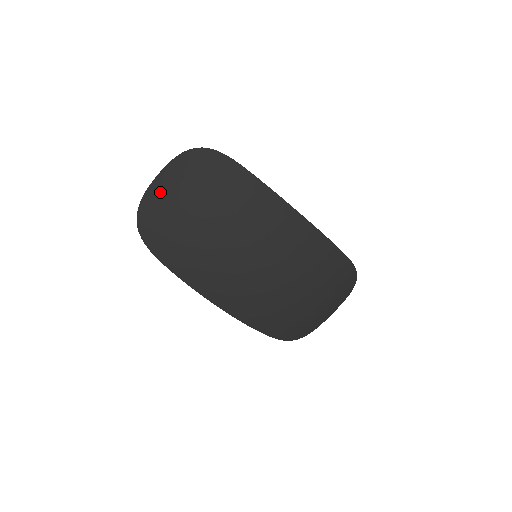
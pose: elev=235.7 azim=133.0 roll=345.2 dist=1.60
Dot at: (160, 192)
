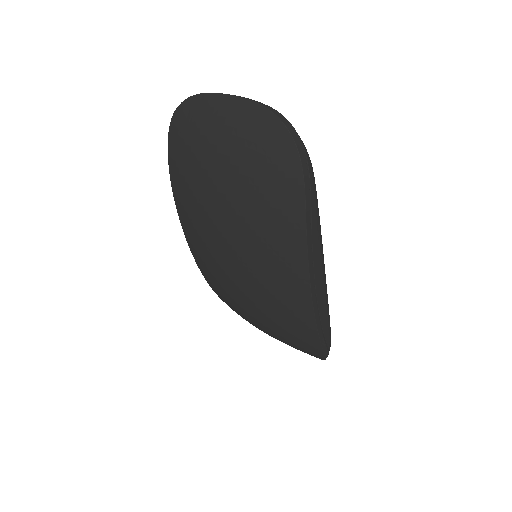
Dot at: (216, 115)
